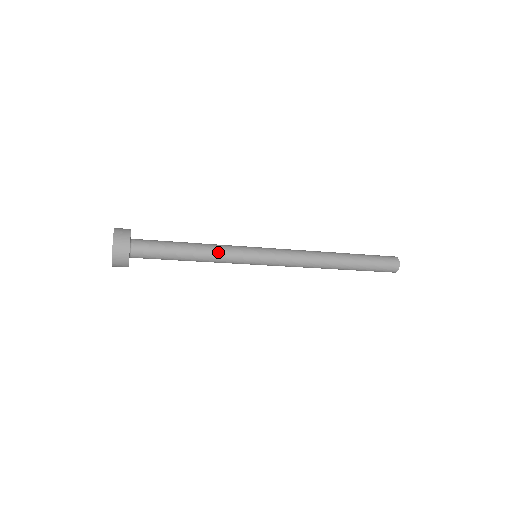
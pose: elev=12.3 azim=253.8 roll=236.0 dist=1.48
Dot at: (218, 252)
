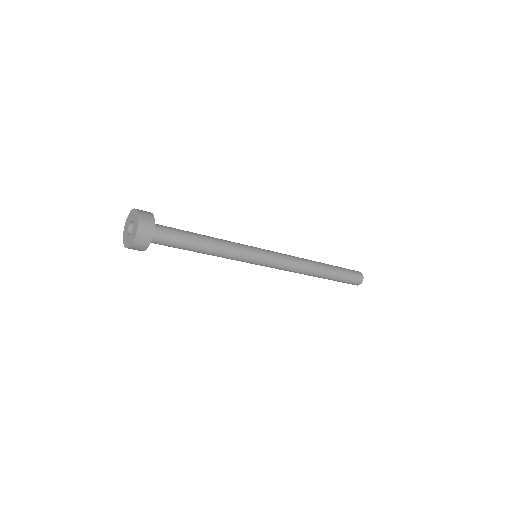
Dot at: (227, 252)
